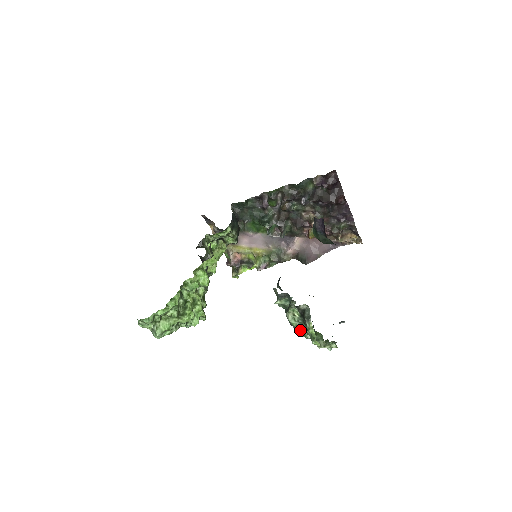
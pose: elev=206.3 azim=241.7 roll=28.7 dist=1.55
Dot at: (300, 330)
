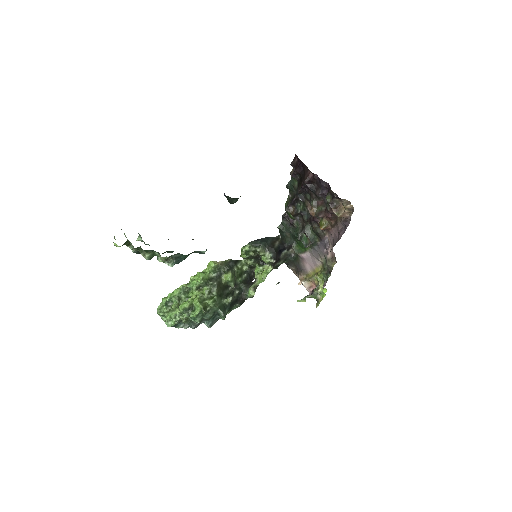
Dot at: occluded
